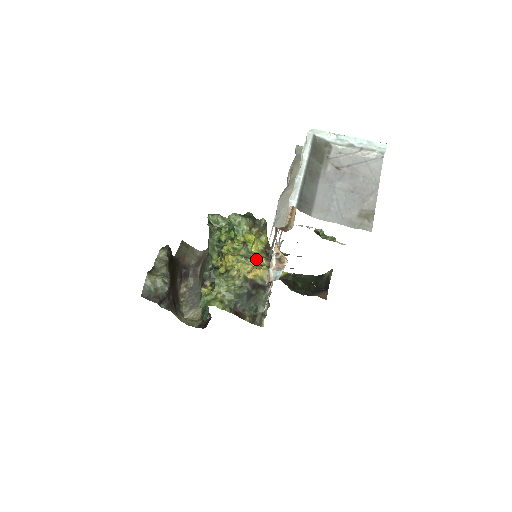
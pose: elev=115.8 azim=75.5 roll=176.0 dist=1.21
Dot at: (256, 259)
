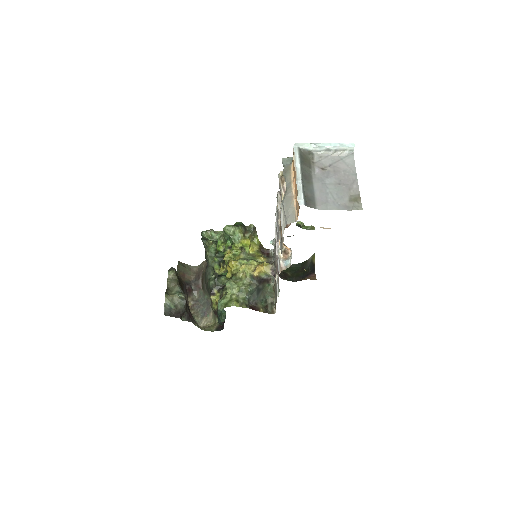
Dot at: (255, 259)
